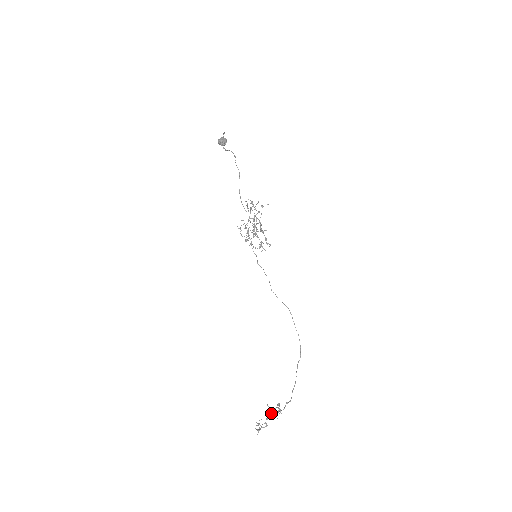
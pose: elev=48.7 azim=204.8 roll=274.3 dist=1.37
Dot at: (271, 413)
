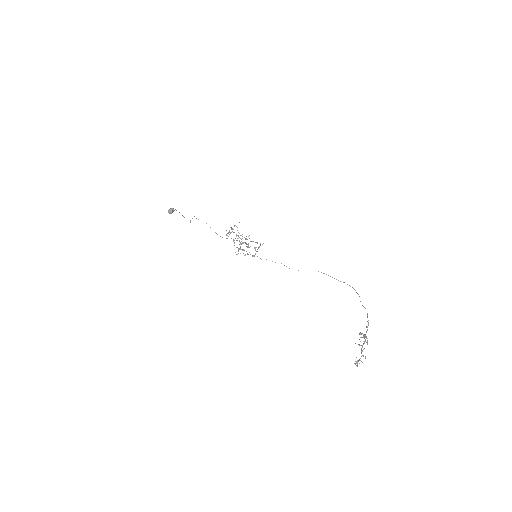
Dot at: (361, 345)
